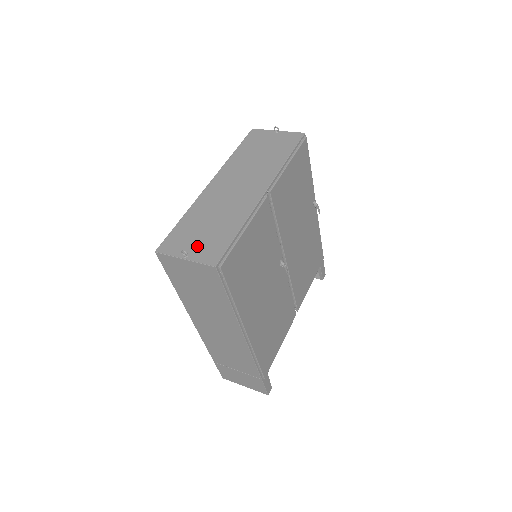
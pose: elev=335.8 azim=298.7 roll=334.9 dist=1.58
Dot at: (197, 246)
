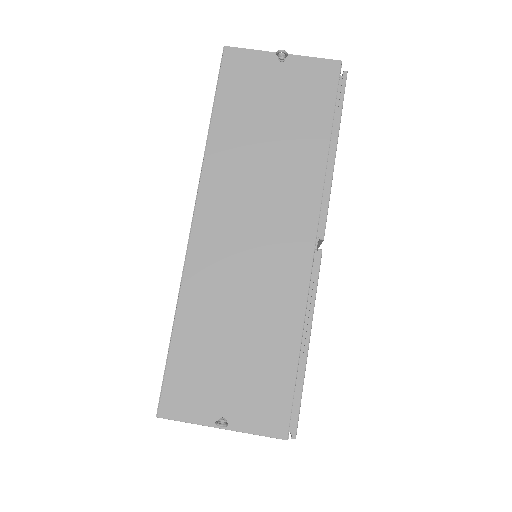
Dot at: (234, 396)
